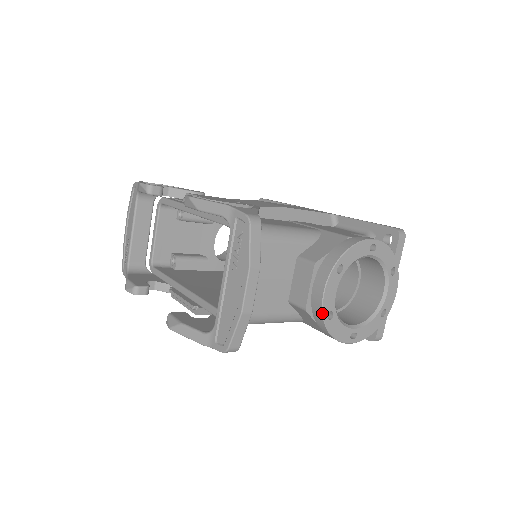
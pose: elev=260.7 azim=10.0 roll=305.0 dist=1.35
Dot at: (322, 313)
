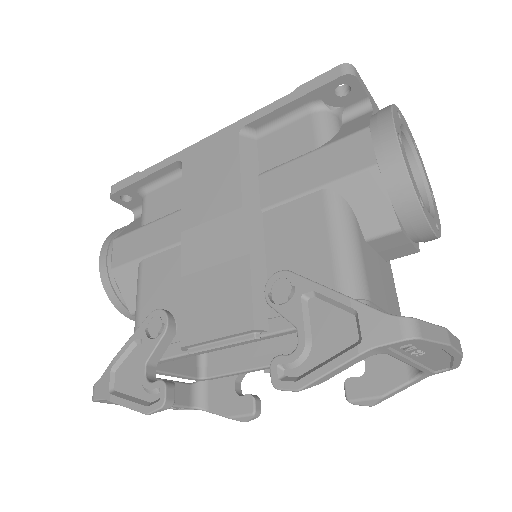
Dot at: occluded
